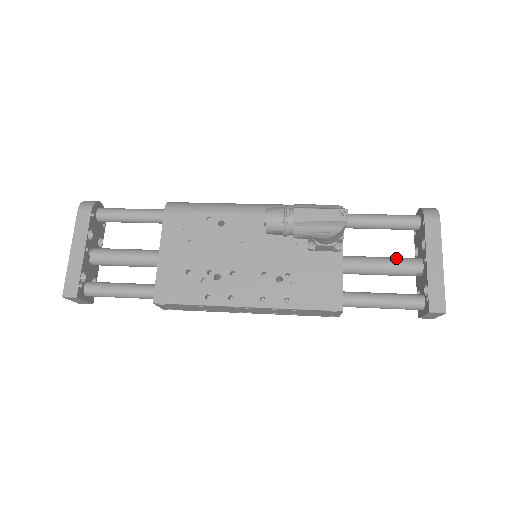
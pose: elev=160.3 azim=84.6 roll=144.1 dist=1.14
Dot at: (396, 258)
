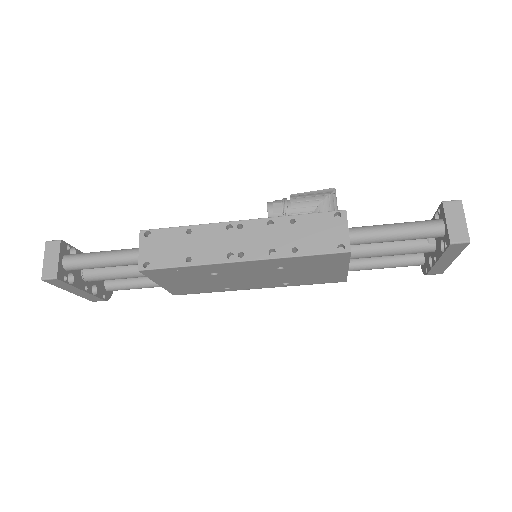
Dot at: occluded
